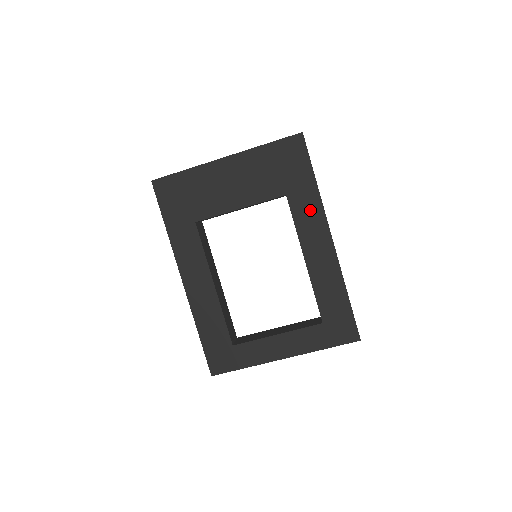
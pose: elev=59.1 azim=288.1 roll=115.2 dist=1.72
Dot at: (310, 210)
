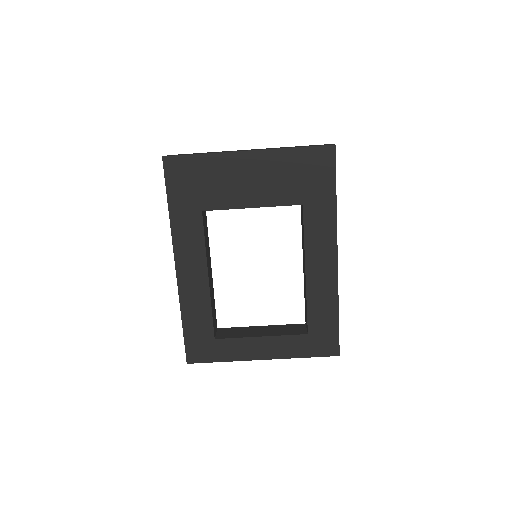
Dot at: (323, 225)
